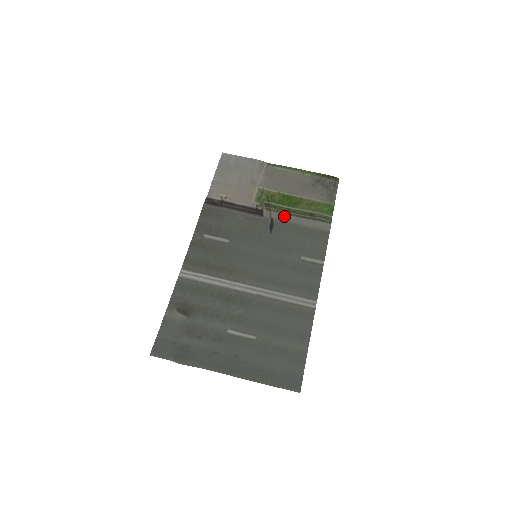
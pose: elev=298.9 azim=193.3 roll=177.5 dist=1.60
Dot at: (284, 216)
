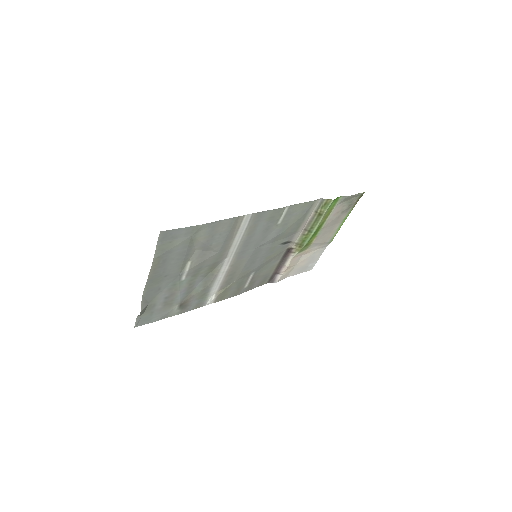
Dot at: (300, 233)
